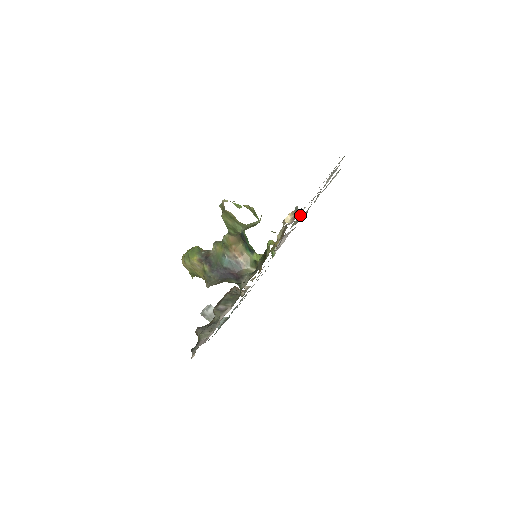
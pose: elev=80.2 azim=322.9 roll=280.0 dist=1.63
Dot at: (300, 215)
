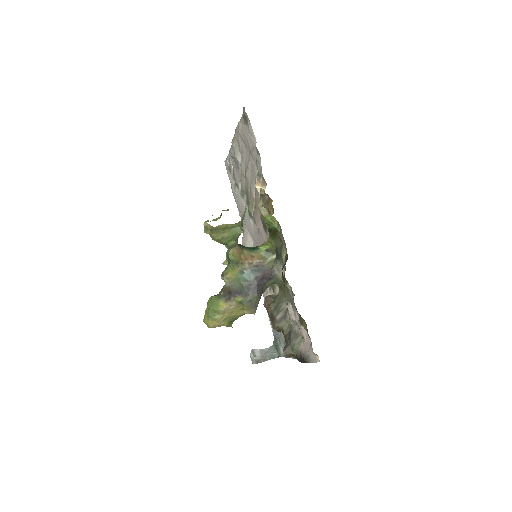
Dot at: (252, 193)
